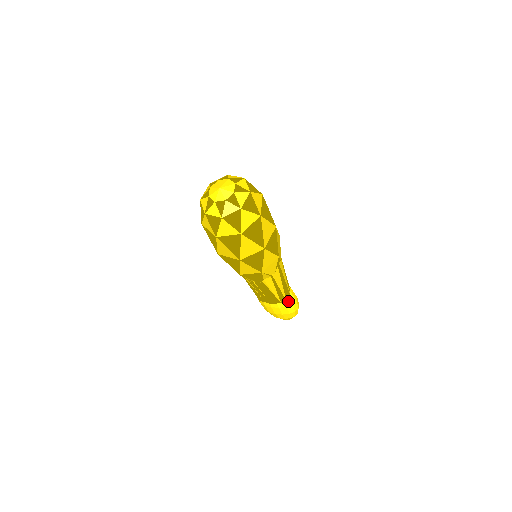
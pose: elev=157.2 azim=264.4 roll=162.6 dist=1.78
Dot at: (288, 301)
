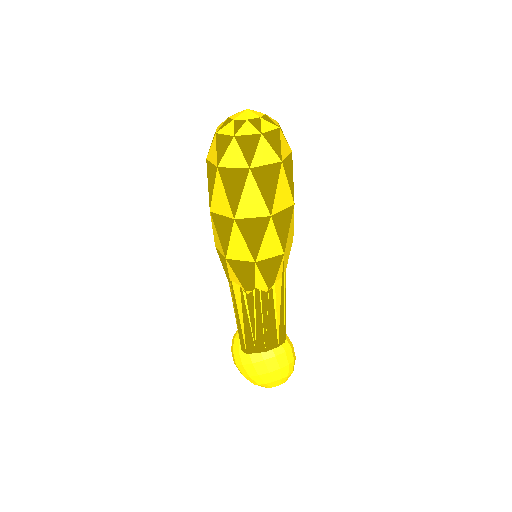
Dot at: (285, 343)
